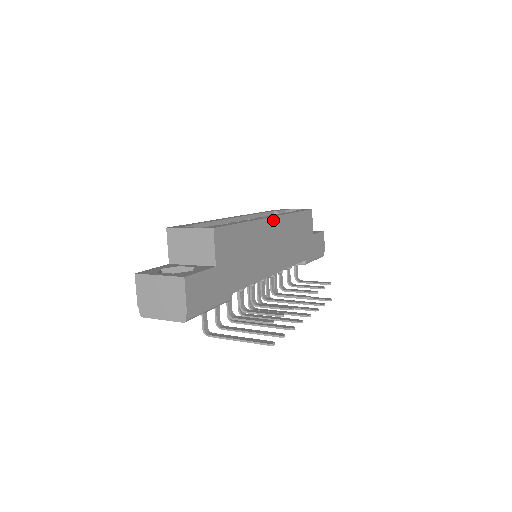
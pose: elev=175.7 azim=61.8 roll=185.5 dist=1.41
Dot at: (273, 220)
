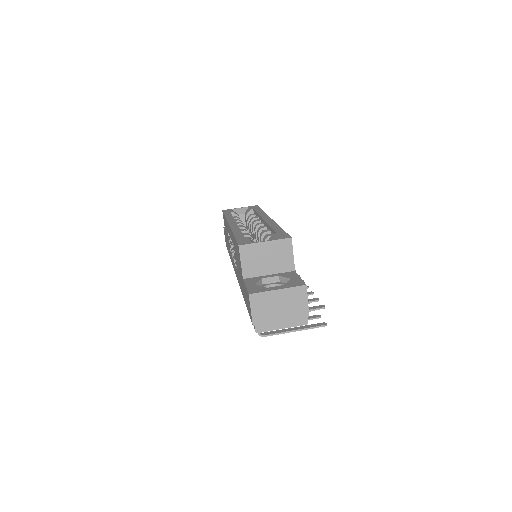
Dot at: occluded
